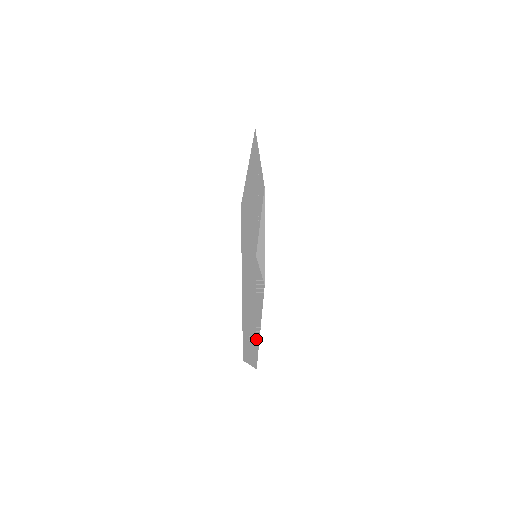
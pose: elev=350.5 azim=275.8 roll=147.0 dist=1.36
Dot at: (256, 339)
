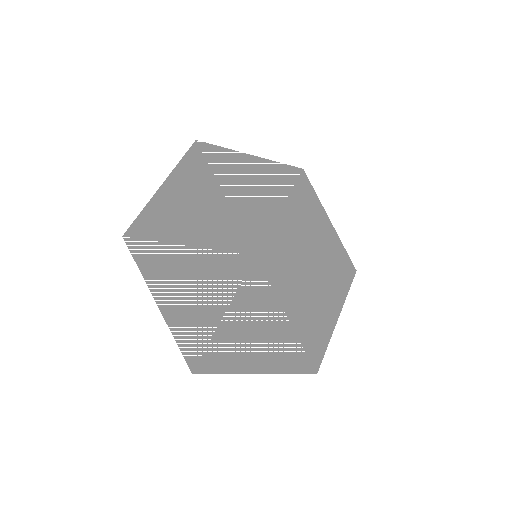
Dot at: (300, 341)
